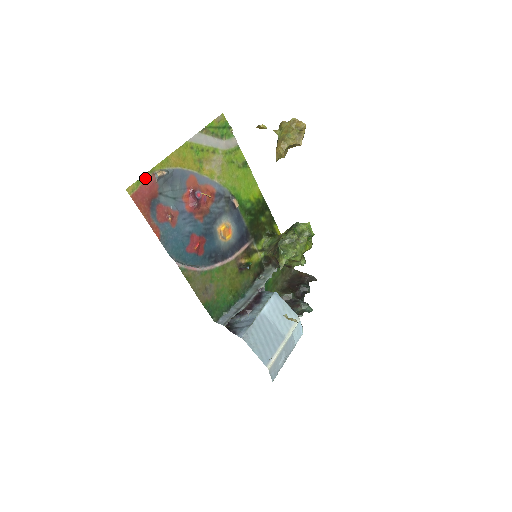
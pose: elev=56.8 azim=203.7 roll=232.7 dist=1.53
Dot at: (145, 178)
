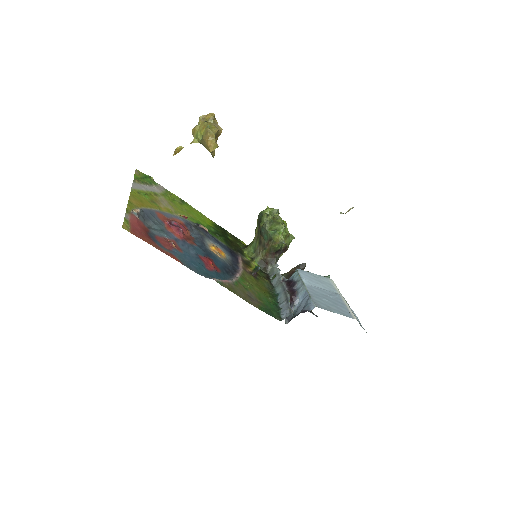
Dot at: (128, 218)
